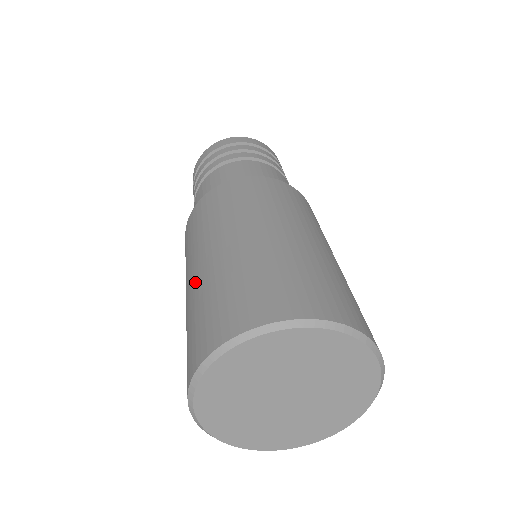
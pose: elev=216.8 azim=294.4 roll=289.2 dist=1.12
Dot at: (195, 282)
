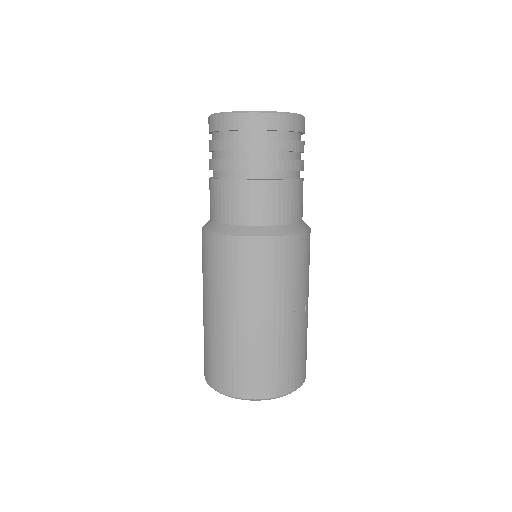
Dot at: (203, 318)
